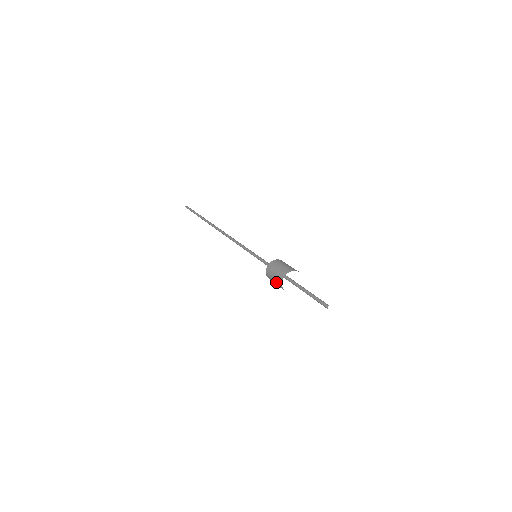
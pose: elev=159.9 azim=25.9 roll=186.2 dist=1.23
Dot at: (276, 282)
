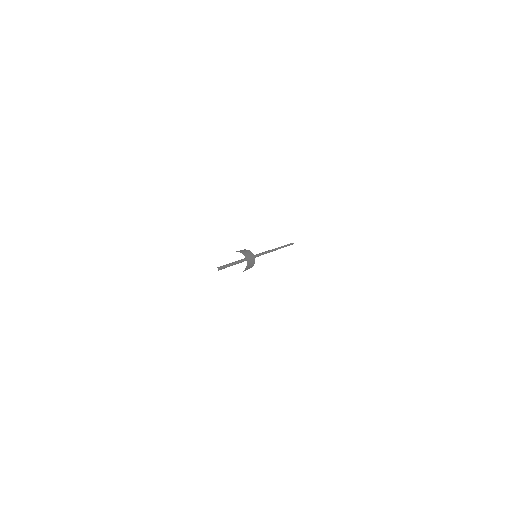
Dot at: occluded
